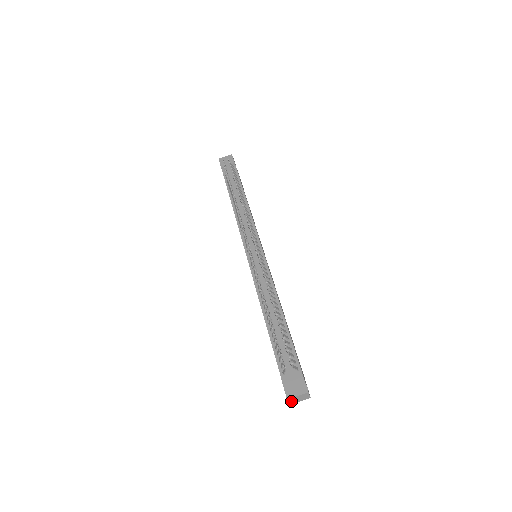
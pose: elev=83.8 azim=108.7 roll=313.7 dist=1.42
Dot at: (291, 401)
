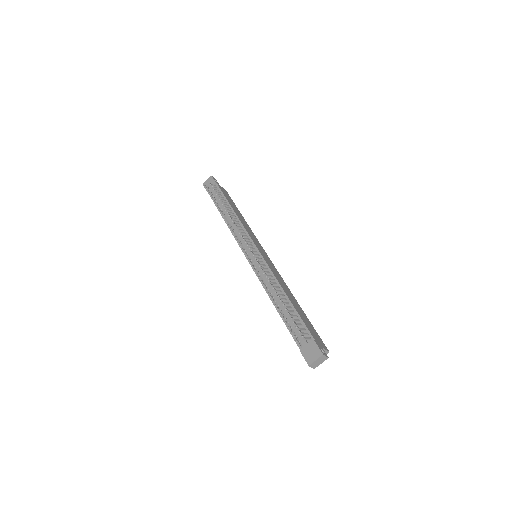
Dot at: (313, 366)
